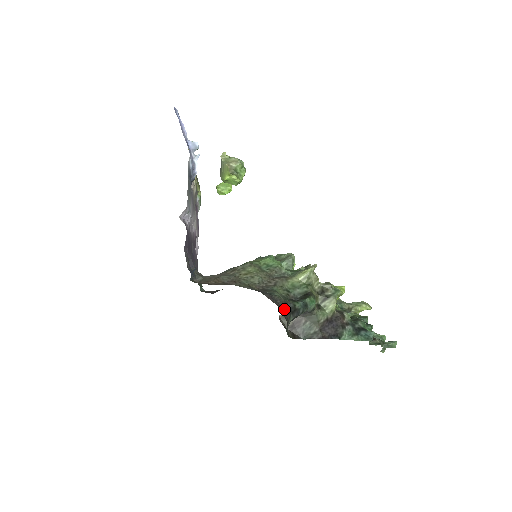
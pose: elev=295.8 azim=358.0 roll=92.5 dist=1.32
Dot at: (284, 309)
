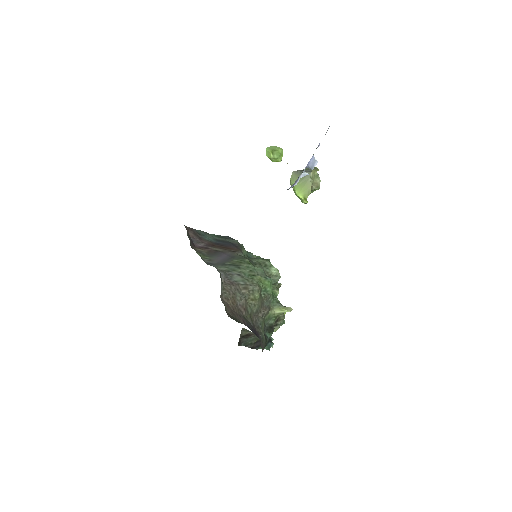
Dot at: occluded
